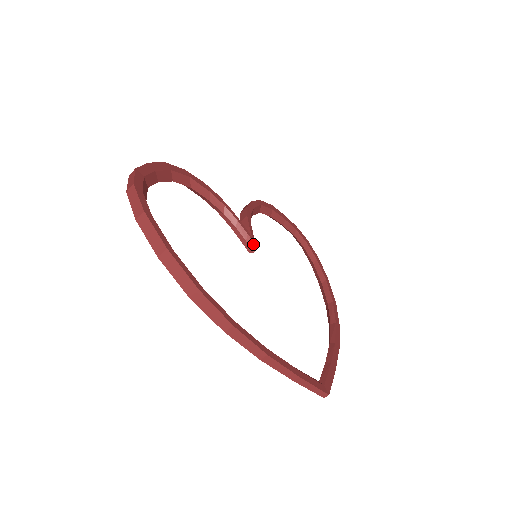
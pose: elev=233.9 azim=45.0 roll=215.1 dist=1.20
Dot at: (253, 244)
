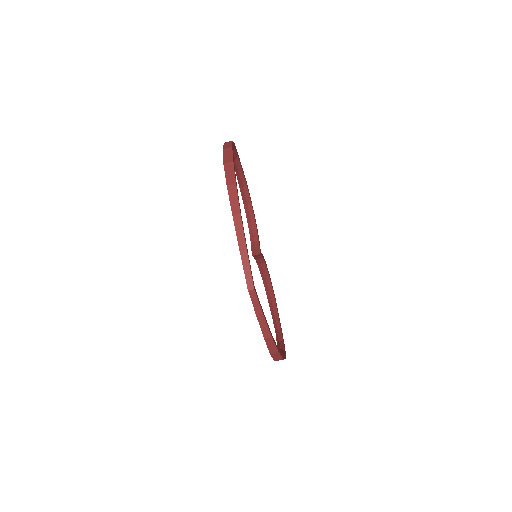
Dot at: (259, 252)
